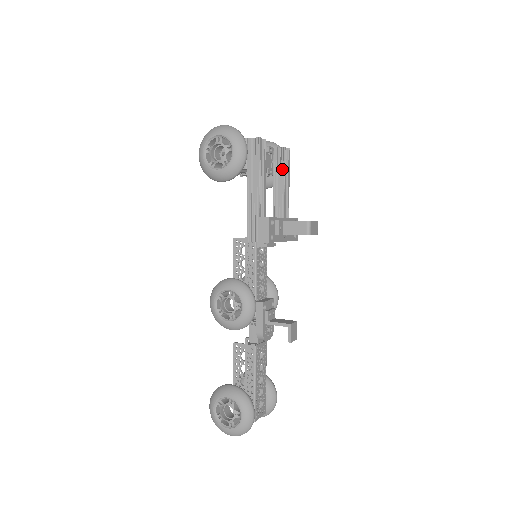
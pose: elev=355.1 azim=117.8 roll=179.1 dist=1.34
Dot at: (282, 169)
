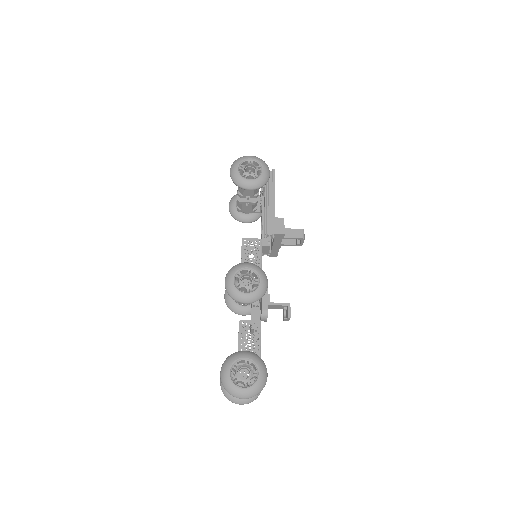
Dot at: occluded
